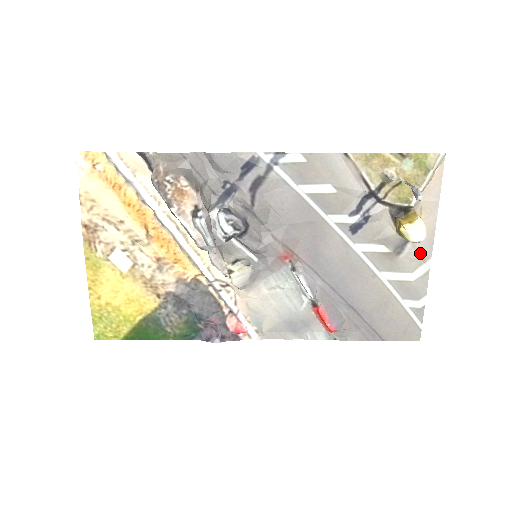
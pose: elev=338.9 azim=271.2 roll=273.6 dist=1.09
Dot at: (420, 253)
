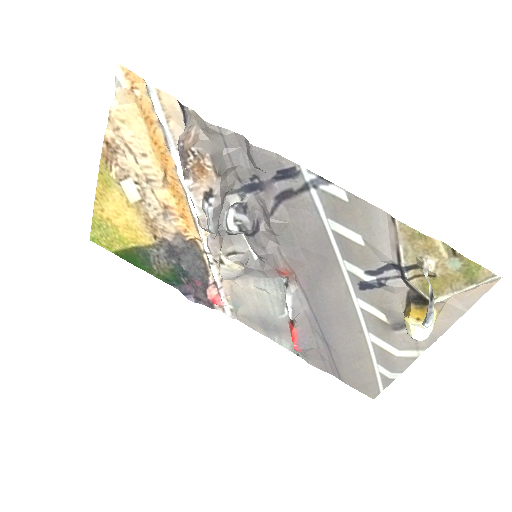
Dot at: occluded
